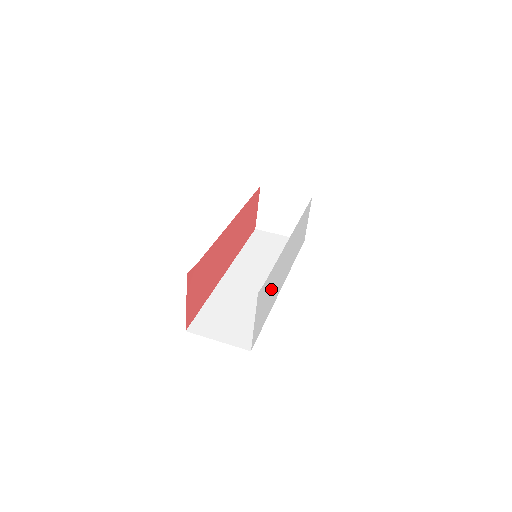
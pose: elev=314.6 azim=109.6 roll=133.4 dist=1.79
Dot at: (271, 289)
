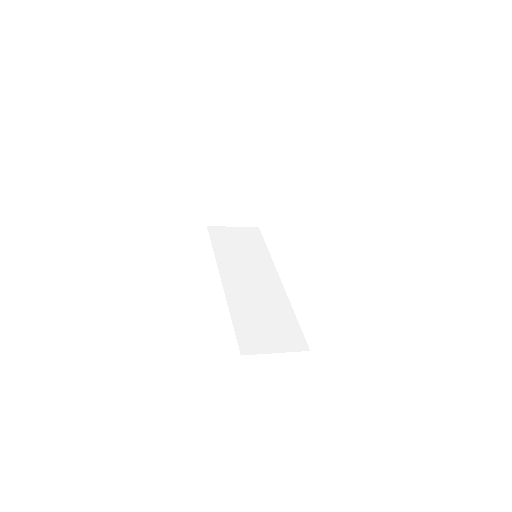
Dot at: occluded
